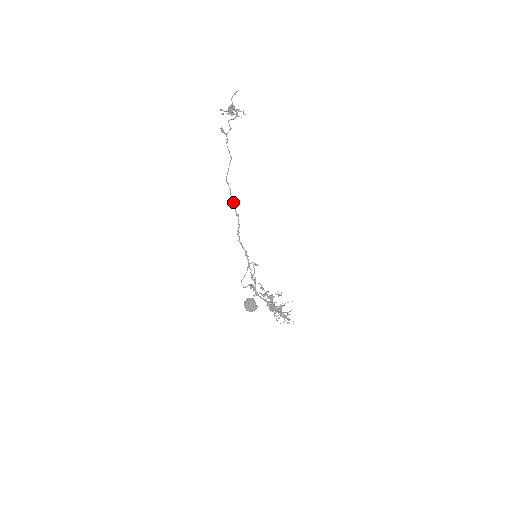
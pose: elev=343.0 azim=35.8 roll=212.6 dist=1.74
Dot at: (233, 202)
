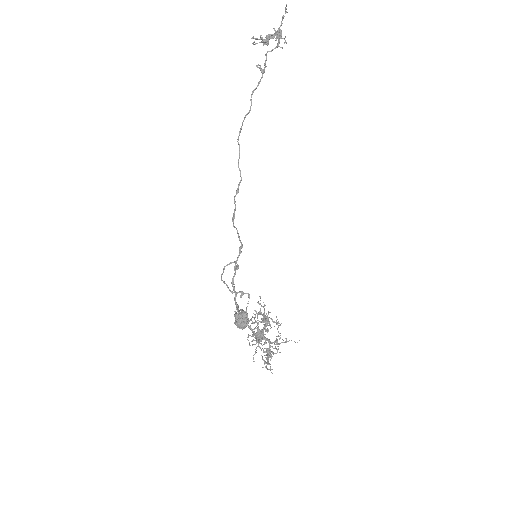
Dot at: (240, 172)
